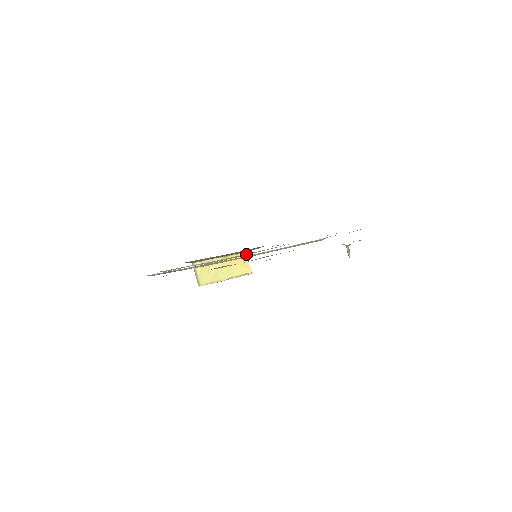
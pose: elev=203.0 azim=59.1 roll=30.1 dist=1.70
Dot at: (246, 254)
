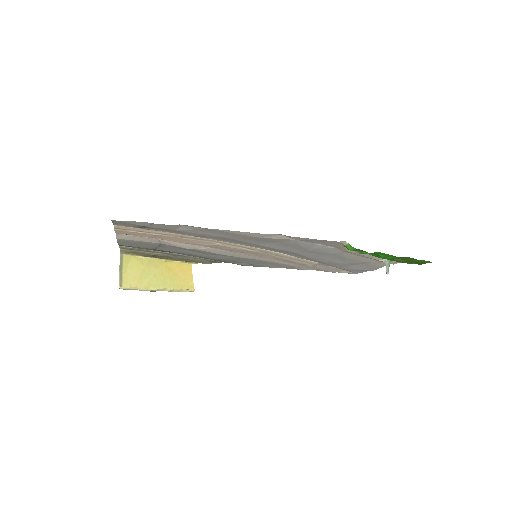
Dot at: (233, 254)
